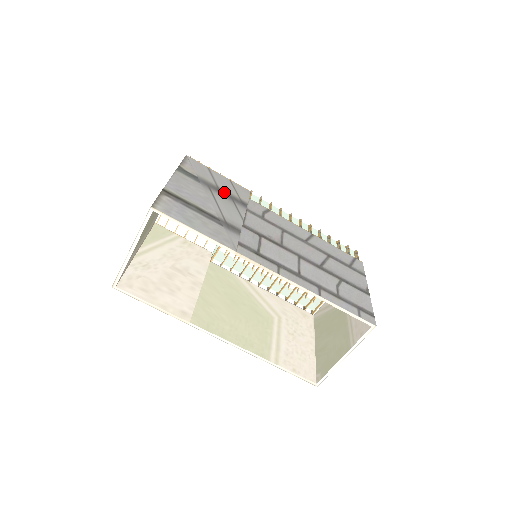
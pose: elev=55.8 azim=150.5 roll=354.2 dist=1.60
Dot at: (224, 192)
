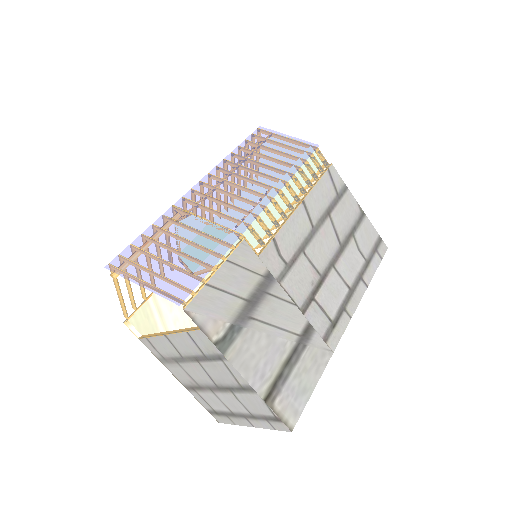
Dot at: (253, 296)
